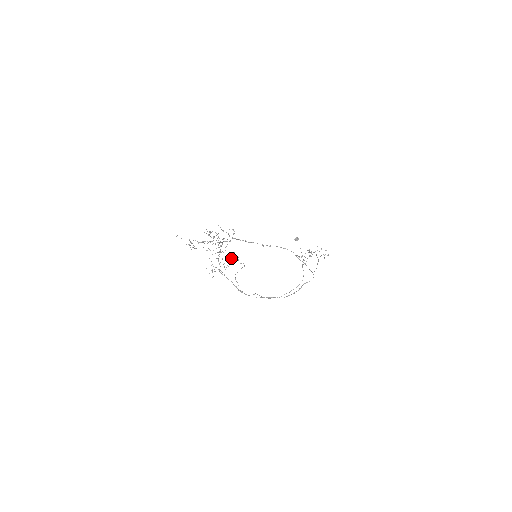
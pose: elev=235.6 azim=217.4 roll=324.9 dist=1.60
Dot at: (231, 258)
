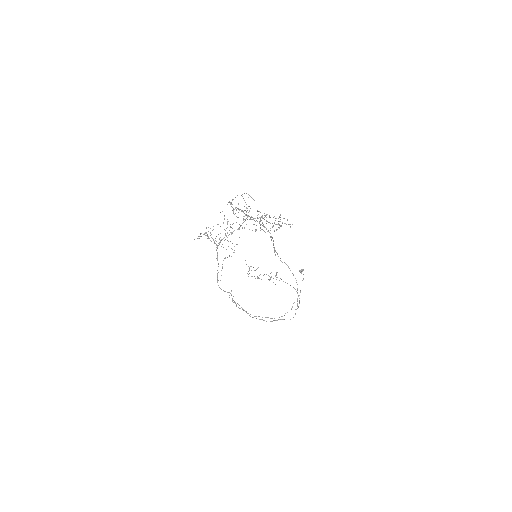
Dot at: occluded
